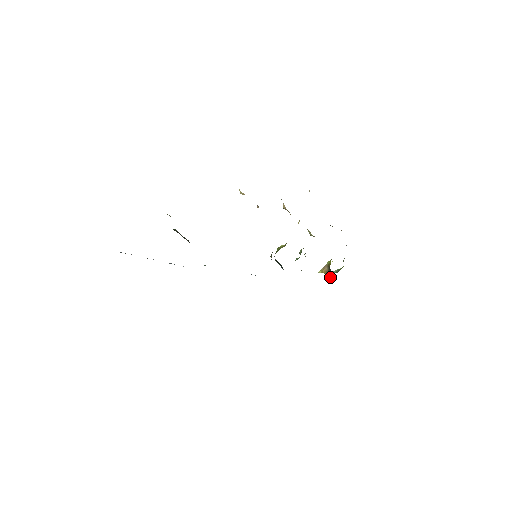
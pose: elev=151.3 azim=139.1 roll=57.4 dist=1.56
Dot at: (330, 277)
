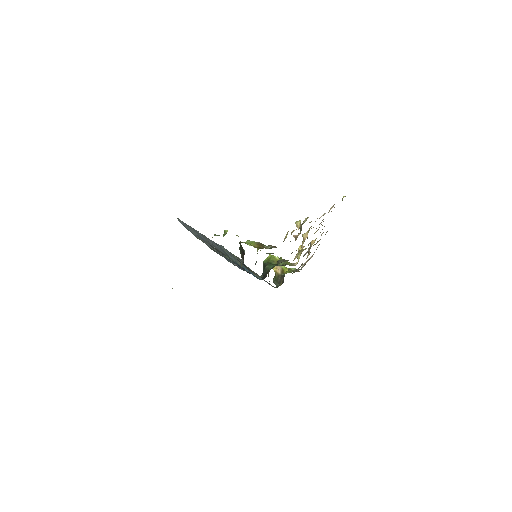
Dot at: (276, 278)
